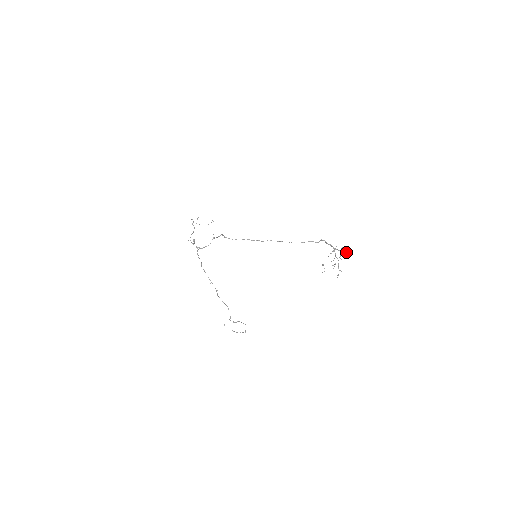
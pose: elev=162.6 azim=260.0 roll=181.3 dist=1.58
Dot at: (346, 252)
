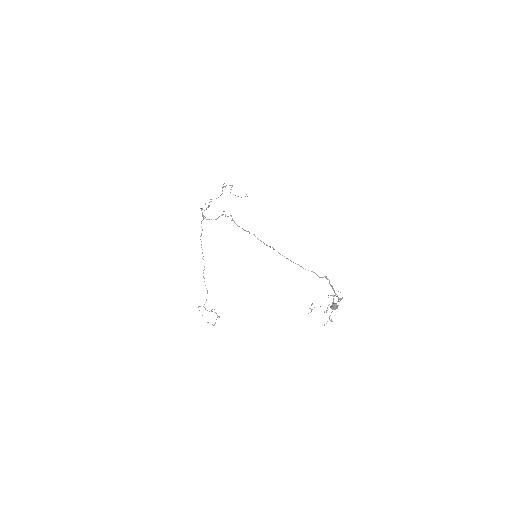
Dot at: (334, 308)
